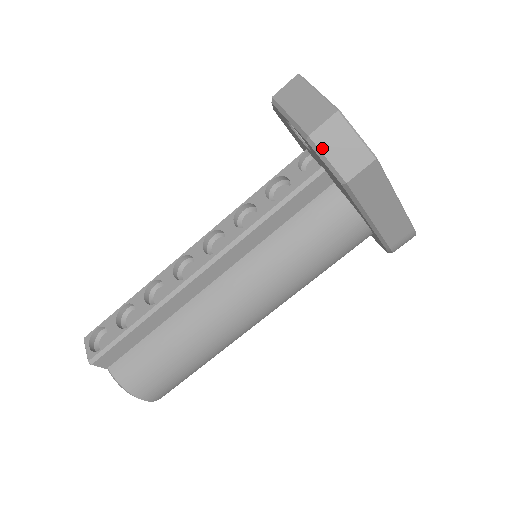
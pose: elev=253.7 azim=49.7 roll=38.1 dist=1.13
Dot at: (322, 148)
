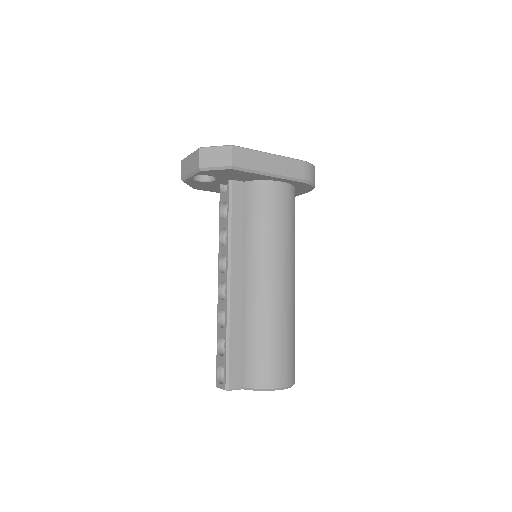
Dot at: (209, 166)
